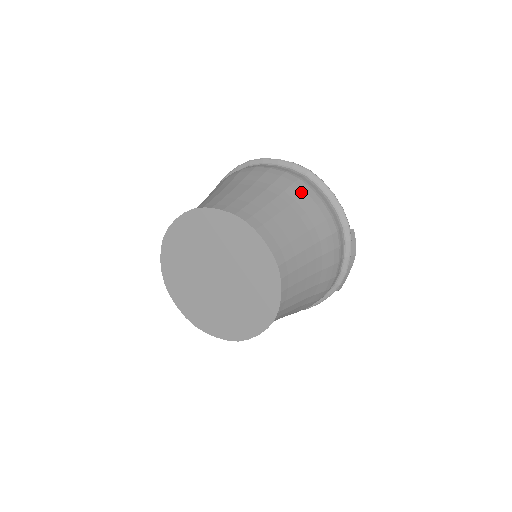
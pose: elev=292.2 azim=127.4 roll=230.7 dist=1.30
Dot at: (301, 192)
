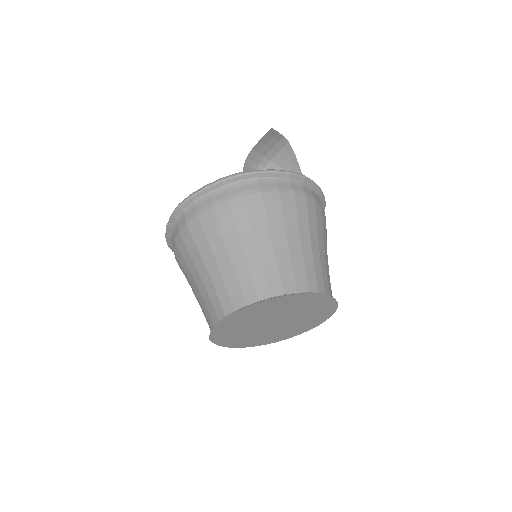
Dot at: (261, 207)
